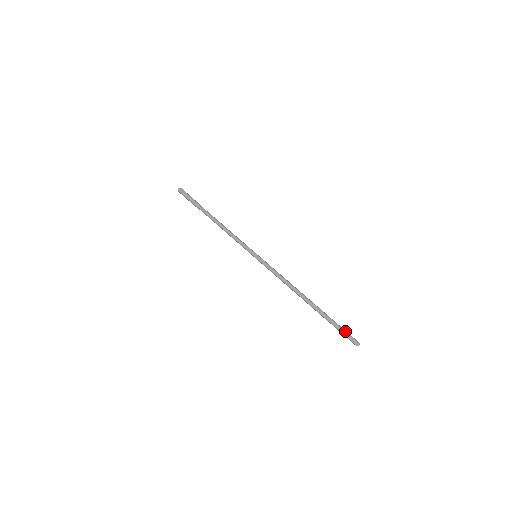
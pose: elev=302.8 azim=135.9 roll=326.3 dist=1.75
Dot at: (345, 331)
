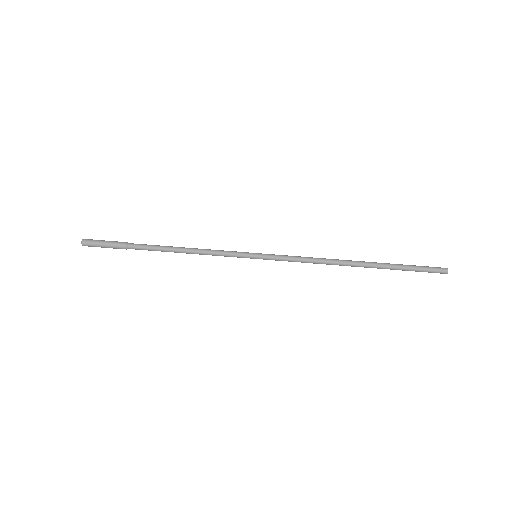
Dot at: (424, 267)
